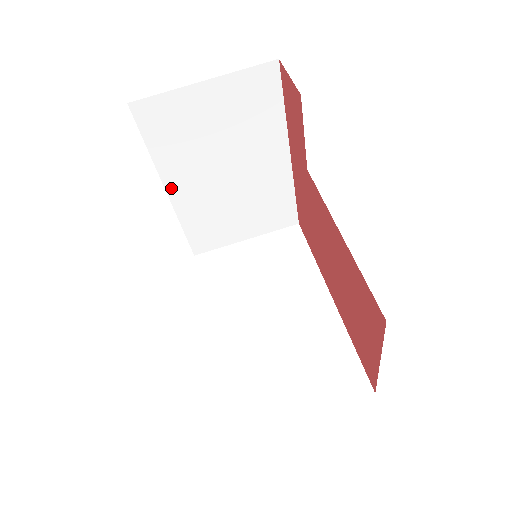
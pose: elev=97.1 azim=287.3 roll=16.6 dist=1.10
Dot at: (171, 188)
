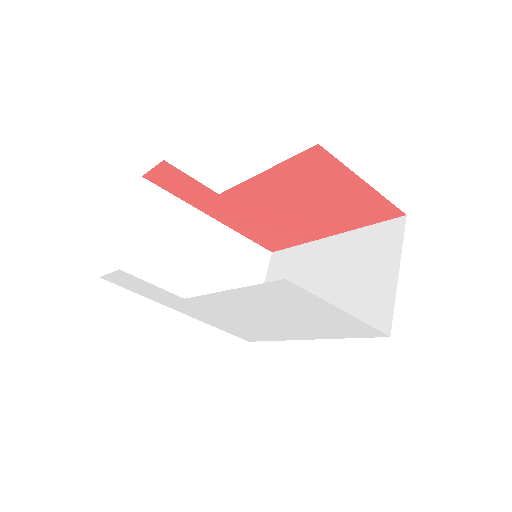
Dot at: occluded
